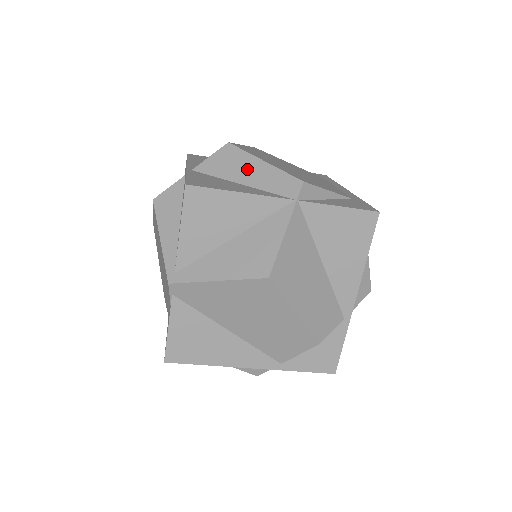
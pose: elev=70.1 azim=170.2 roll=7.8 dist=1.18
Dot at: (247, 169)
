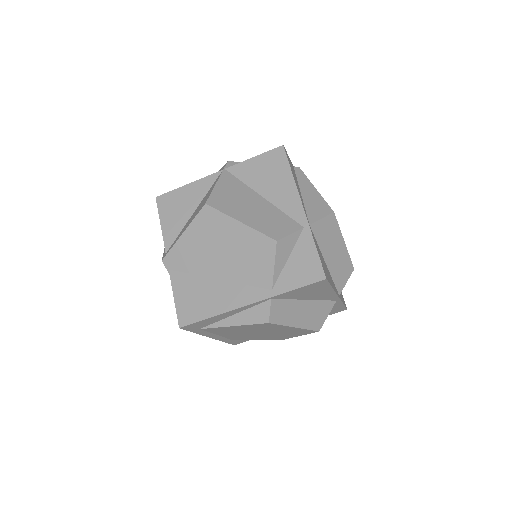
Dot at: occluded
